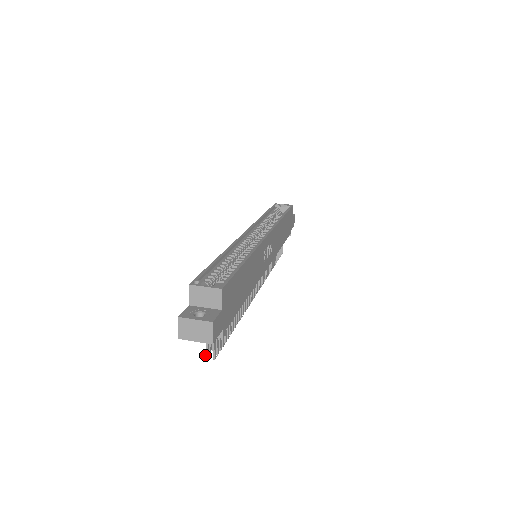
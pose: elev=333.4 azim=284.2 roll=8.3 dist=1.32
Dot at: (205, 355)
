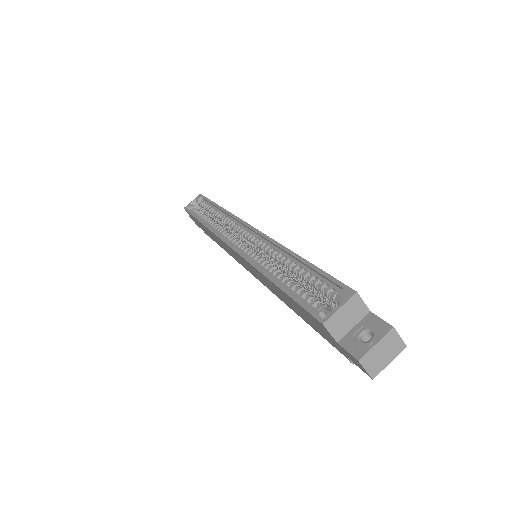
Dot at: occluded
